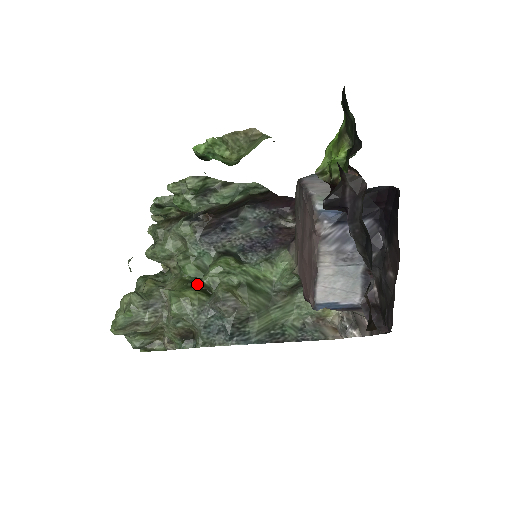
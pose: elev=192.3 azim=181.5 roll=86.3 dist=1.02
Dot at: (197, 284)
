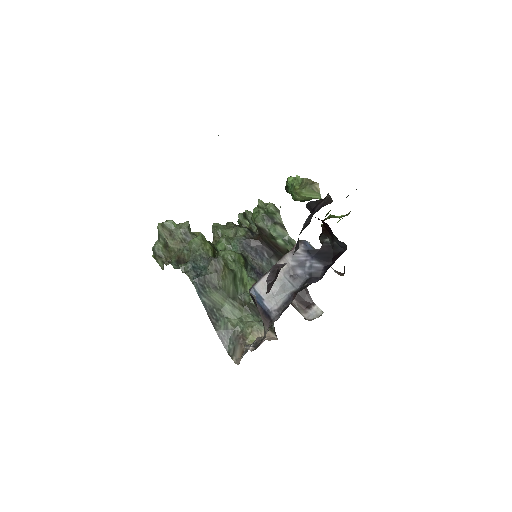
Dot at: (216, 250)
